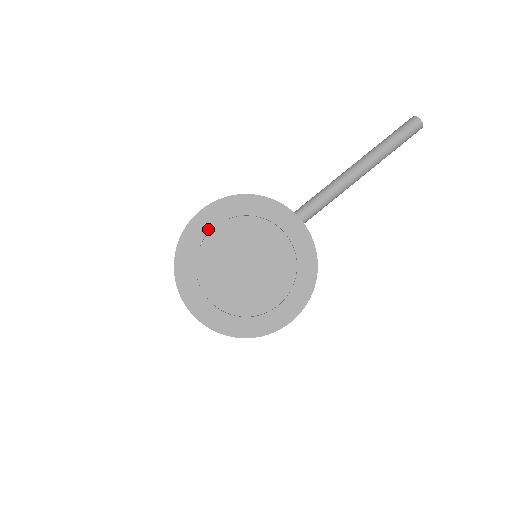
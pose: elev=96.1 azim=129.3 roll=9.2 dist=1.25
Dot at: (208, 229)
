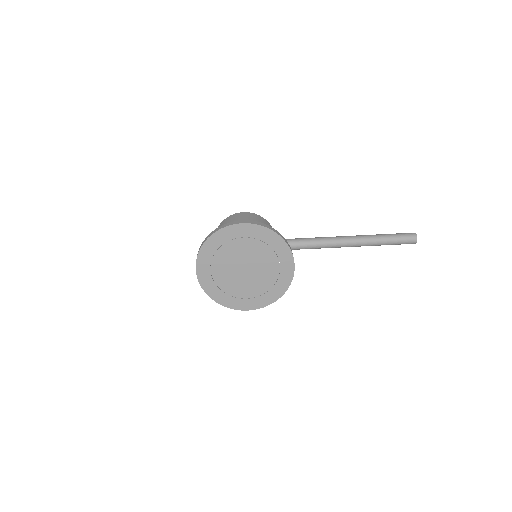
Dot at: (238, 236)
